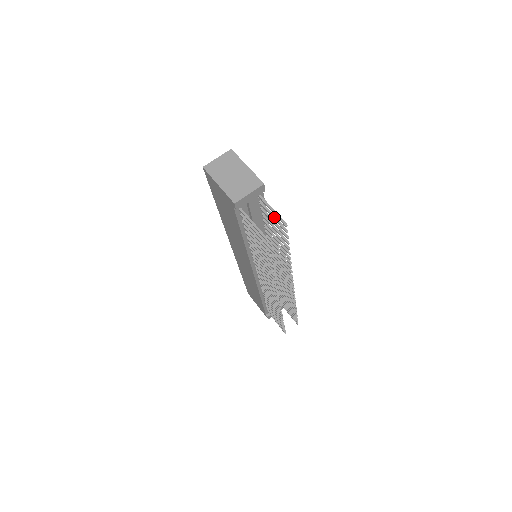
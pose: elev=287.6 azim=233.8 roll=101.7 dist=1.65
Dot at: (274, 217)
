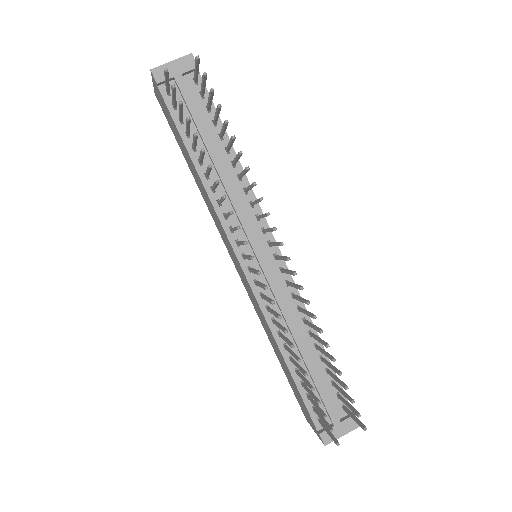
Dot at: (202, 83)
